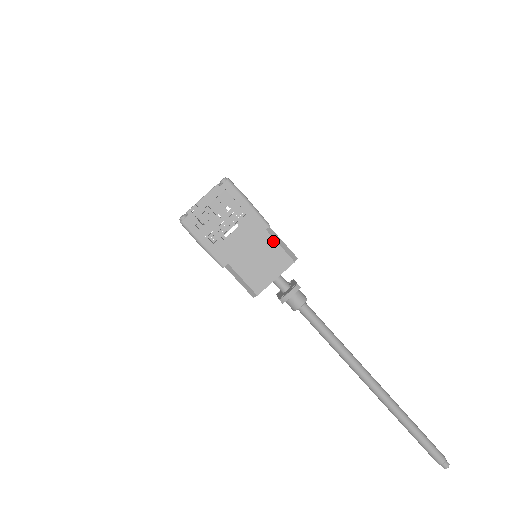
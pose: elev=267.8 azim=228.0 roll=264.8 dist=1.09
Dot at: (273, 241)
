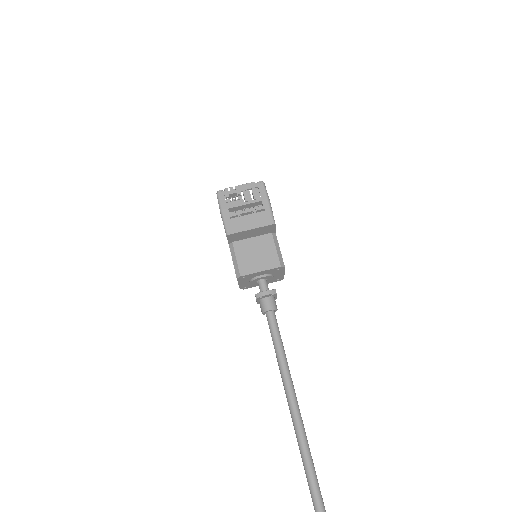
Dot at: (273, 244)
